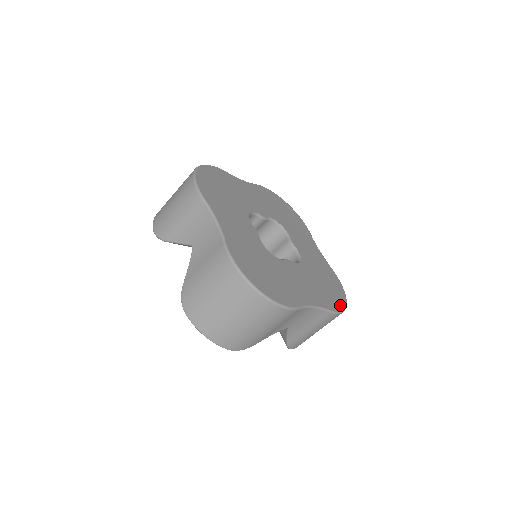
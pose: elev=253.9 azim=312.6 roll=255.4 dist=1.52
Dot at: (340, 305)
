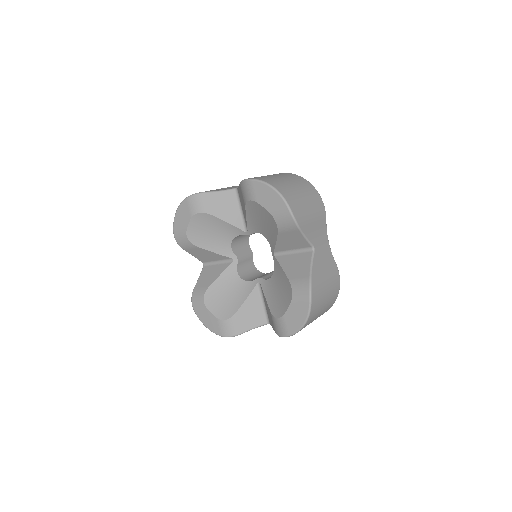
Dot at: occluded
